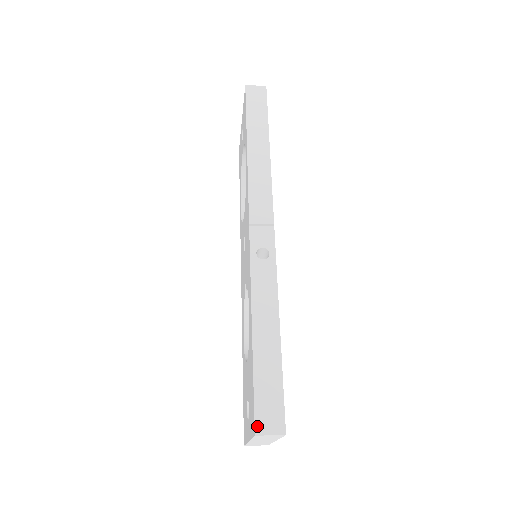
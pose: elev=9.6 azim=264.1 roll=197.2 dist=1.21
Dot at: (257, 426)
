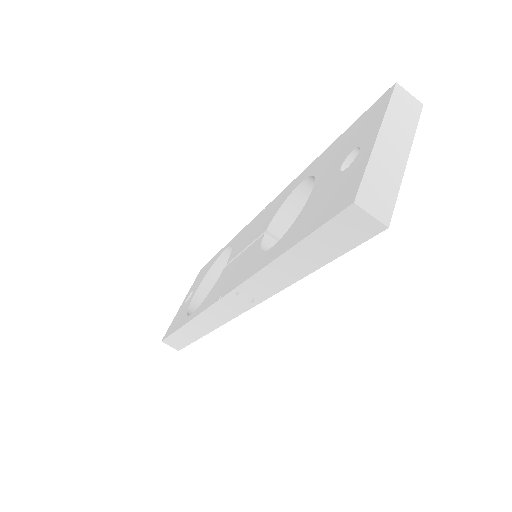
Dot at: occluded
